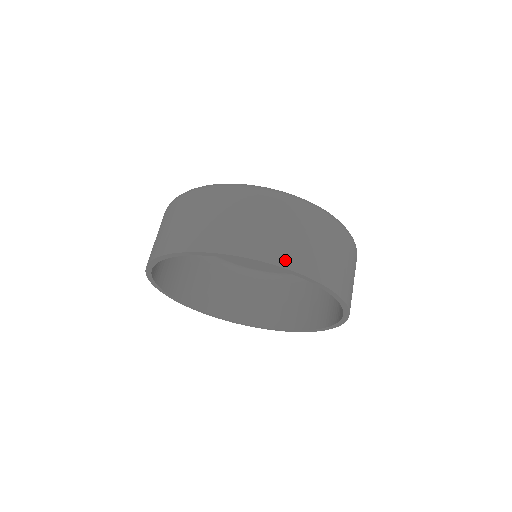
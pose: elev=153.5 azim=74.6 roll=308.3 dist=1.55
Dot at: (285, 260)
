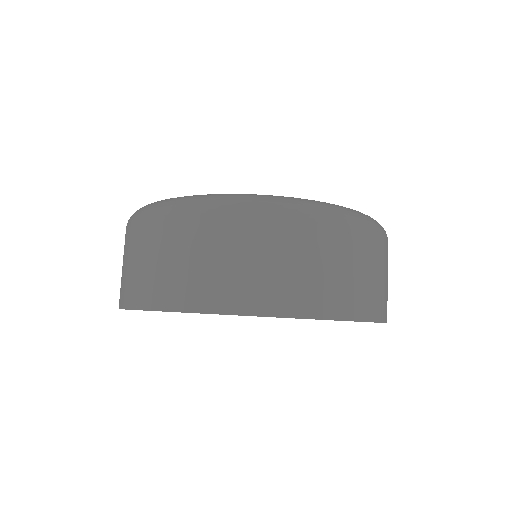
Dot at: (320, 308)
